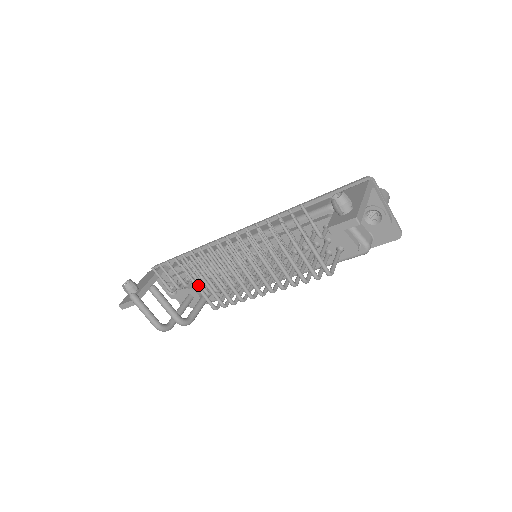
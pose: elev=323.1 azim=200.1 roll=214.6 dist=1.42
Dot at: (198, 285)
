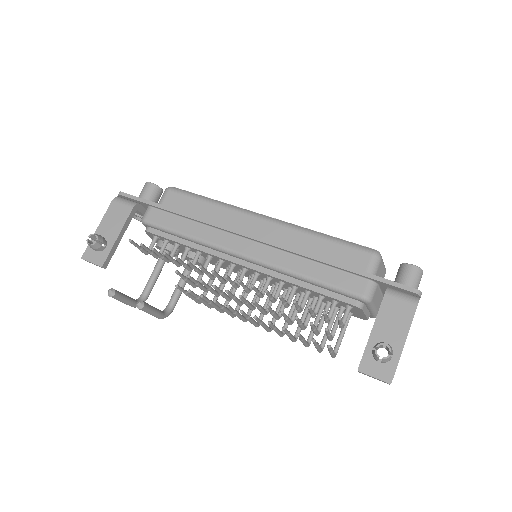
Dot at: (190, 295)
